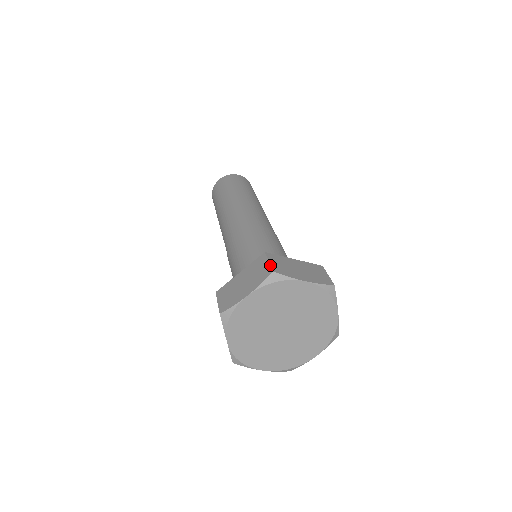
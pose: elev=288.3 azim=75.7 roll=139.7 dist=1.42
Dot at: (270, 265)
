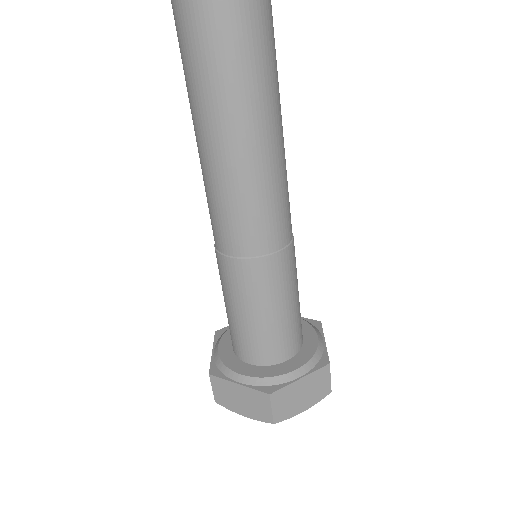
Dot at: (272, 416)
